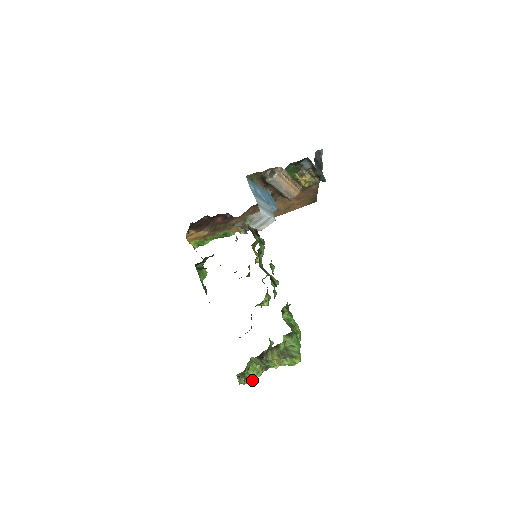
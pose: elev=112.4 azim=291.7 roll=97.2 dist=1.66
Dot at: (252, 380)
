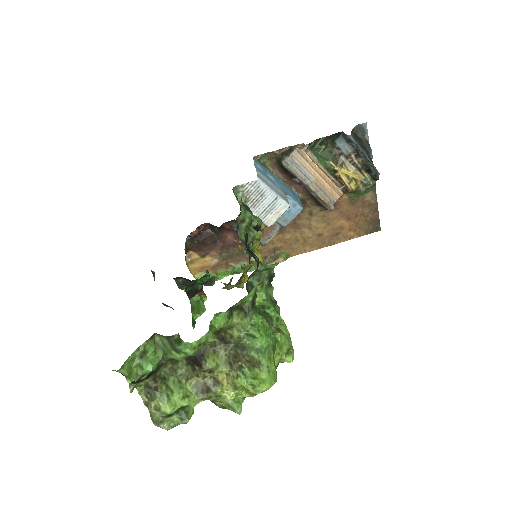
Dot at: (168, 407)
